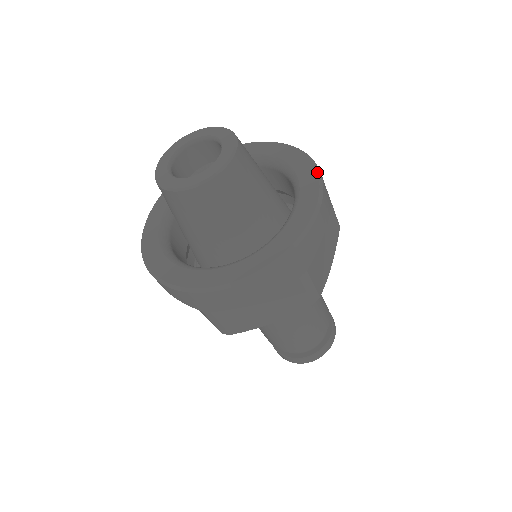
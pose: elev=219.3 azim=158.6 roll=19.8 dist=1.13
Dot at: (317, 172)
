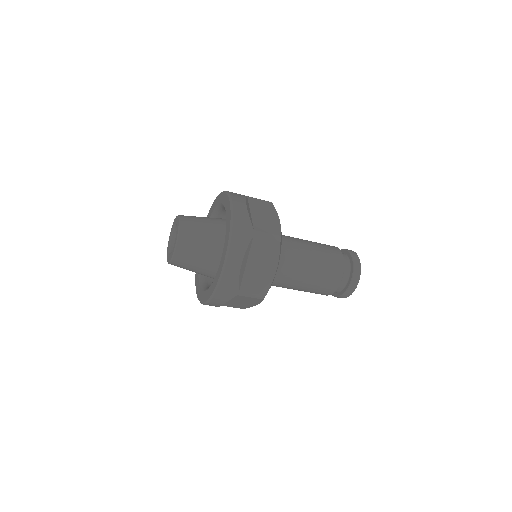
Dot at: (229, 232)
